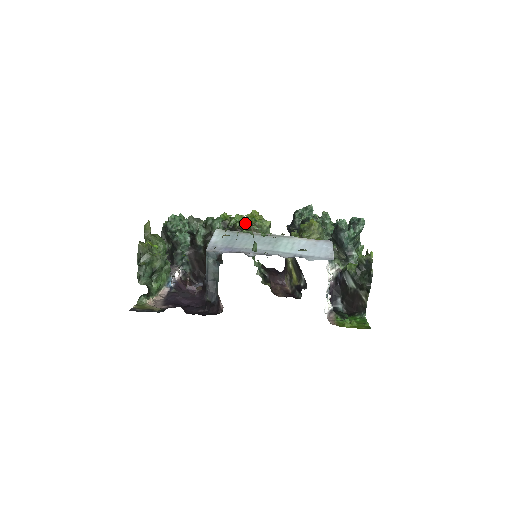
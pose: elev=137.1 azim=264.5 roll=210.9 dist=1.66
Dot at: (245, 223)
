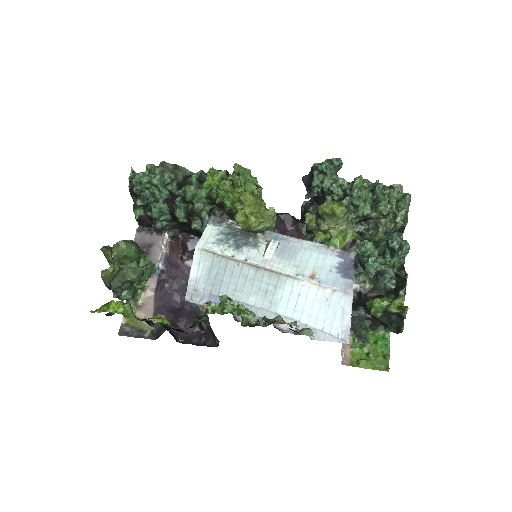
Dot at: occluded
